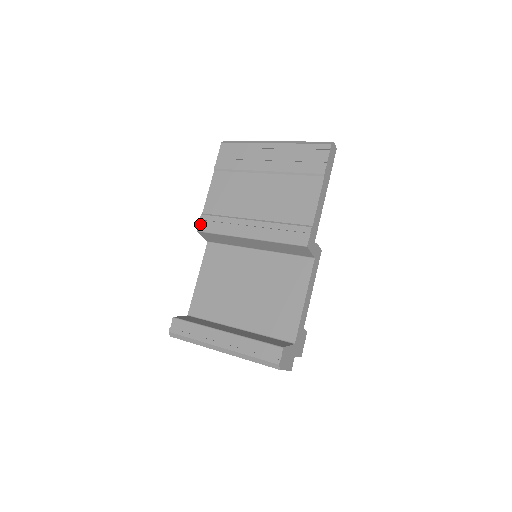
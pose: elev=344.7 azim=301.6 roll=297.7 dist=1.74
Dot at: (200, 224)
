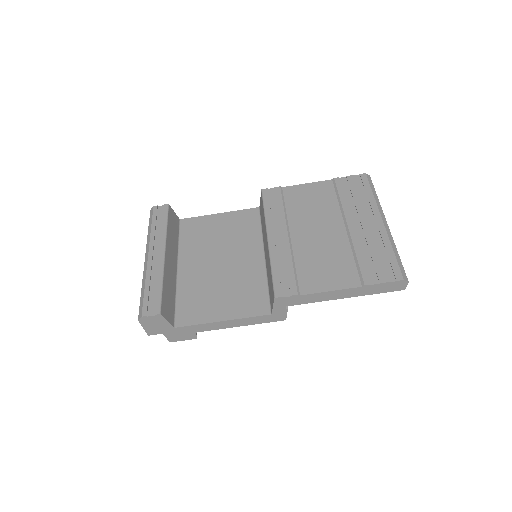
Dot at: (270, 189)
